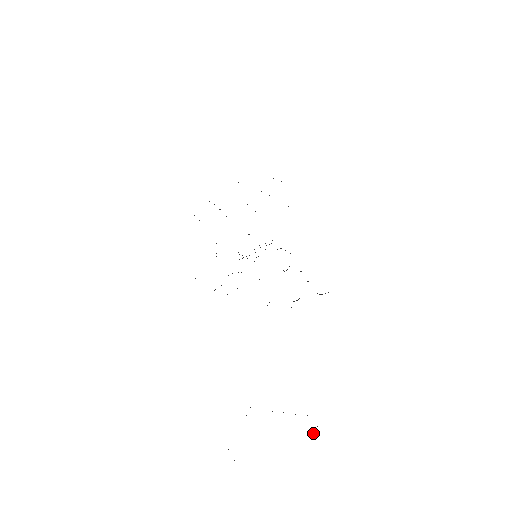
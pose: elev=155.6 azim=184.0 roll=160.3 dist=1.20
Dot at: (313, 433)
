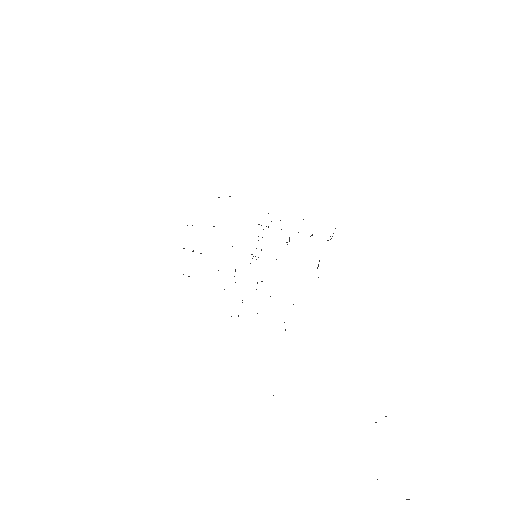
Dot at: occluded
